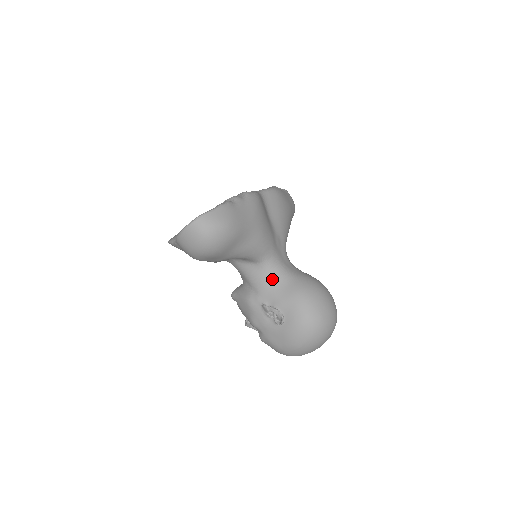
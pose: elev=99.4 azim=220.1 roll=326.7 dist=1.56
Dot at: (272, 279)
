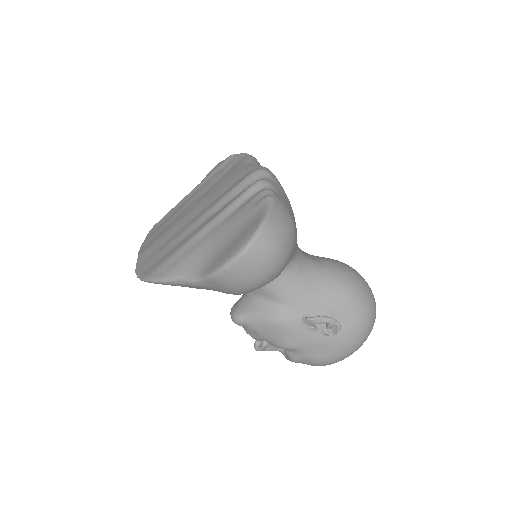
Dot at: (305, 280)
